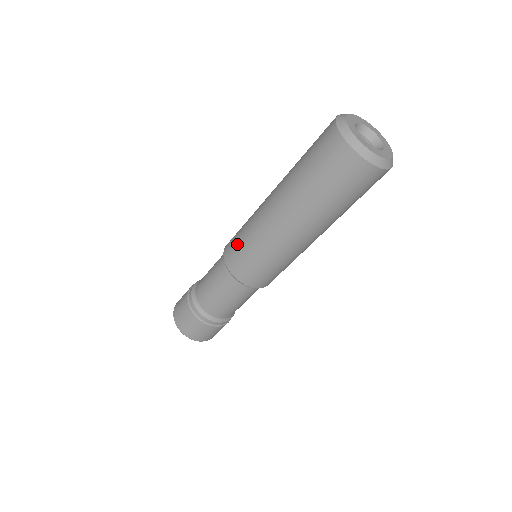
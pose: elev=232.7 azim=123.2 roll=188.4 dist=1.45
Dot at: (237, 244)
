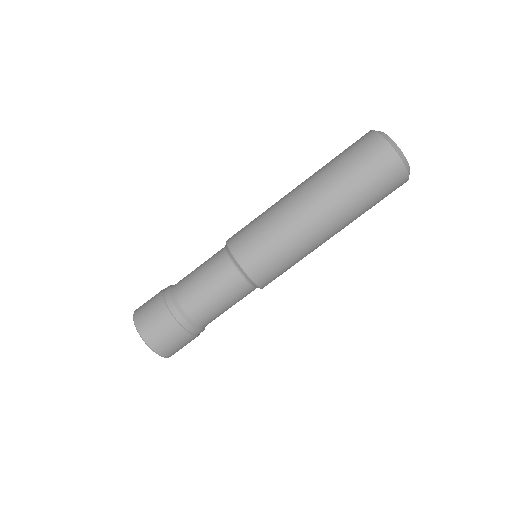
Dot at: (255, 239)
